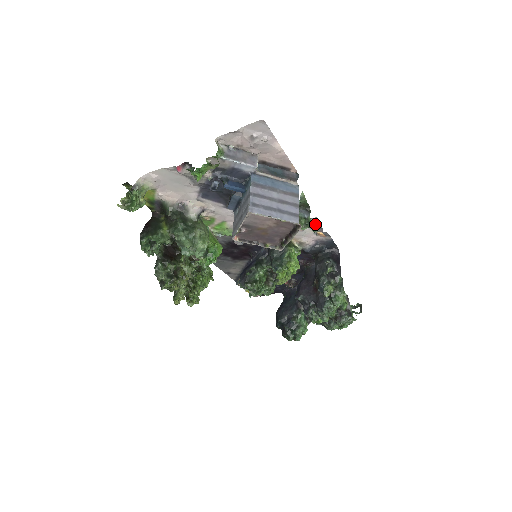
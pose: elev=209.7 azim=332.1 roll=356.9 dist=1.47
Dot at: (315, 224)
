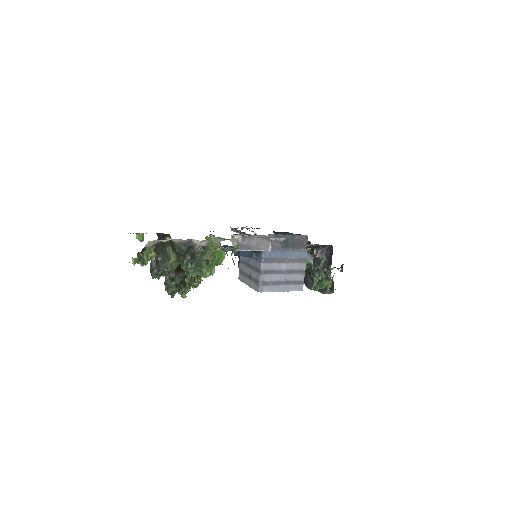
Dot at: (316, 249)
